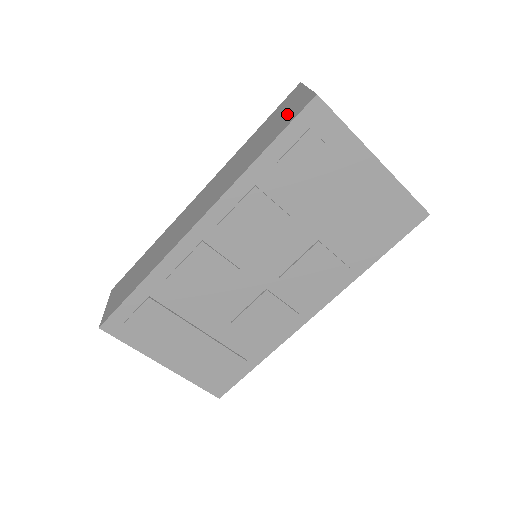
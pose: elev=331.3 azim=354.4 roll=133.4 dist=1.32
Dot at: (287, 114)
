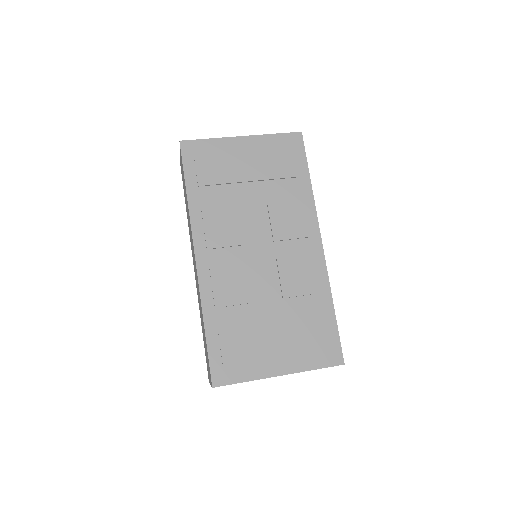
Dot at: (182, 169)
